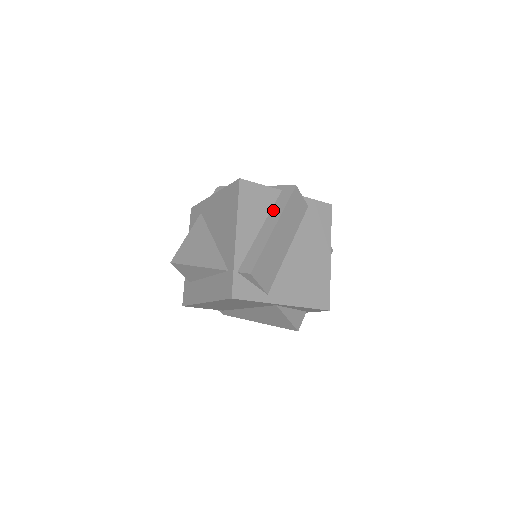
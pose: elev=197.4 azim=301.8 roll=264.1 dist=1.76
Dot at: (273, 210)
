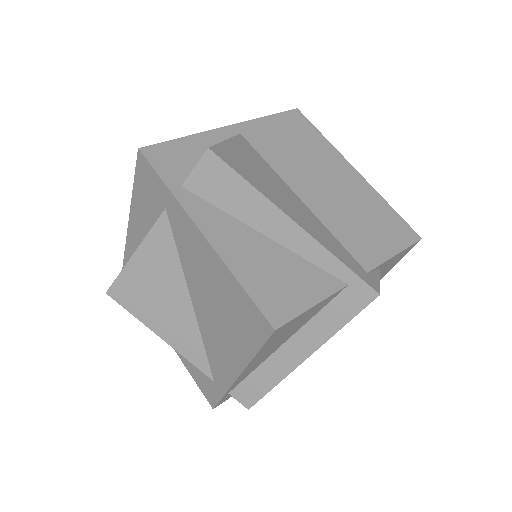
Dot at: (316, 321)
